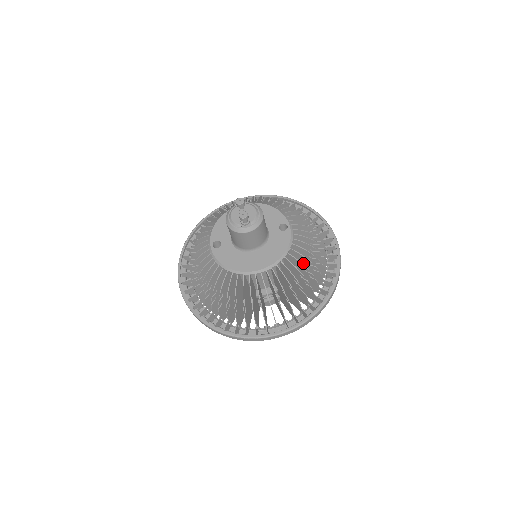
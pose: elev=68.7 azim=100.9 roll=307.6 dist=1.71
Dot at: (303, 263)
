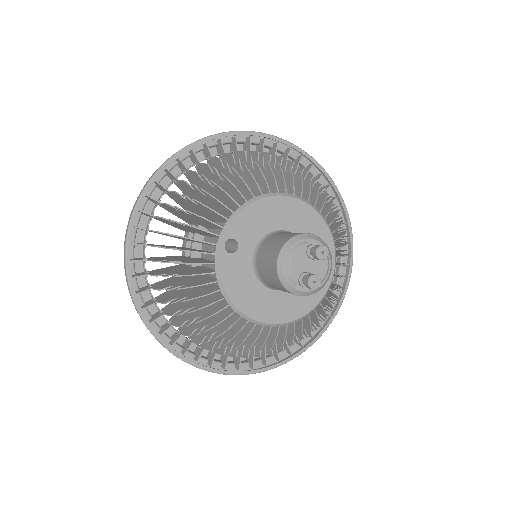
Dot at: occluded
